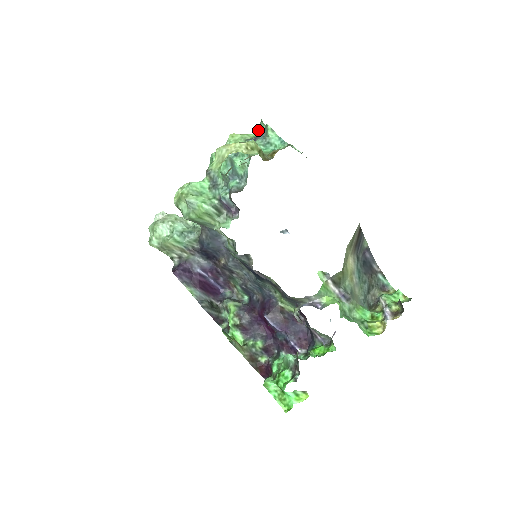
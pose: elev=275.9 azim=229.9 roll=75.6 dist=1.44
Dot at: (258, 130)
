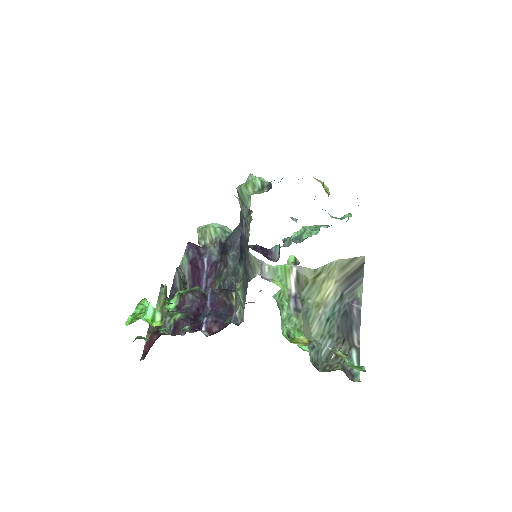
Dot at: occluded
